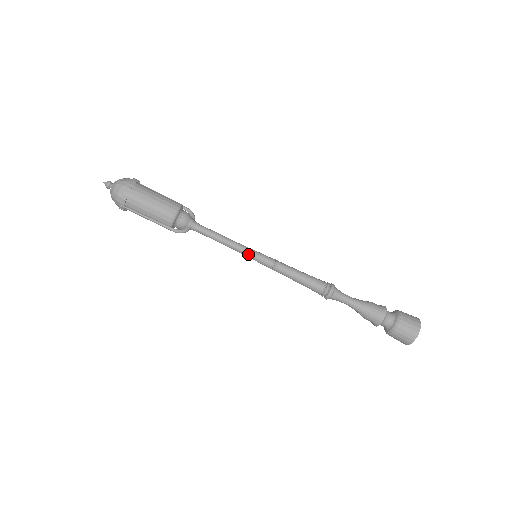
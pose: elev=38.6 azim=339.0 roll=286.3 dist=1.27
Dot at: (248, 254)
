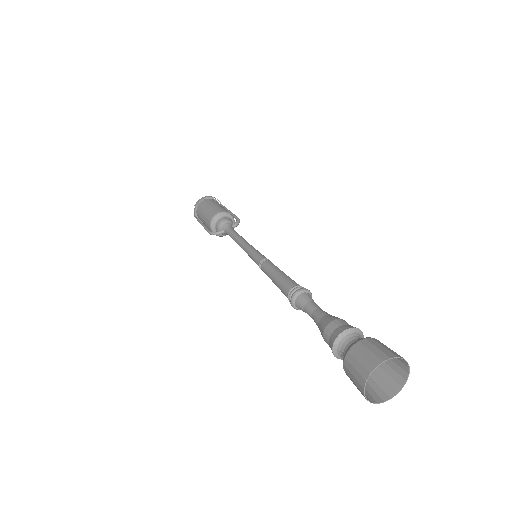
Dot at: (248, 253)
